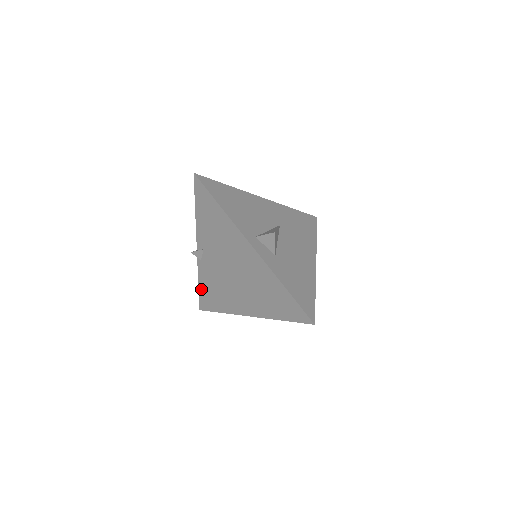
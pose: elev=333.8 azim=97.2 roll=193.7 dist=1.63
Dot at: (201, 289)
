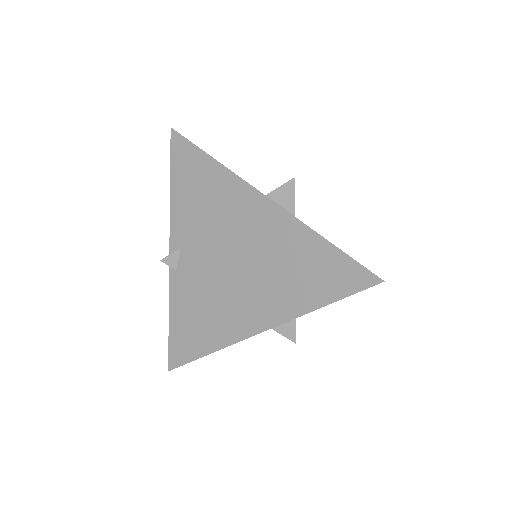
Dot at: (173, 326)
